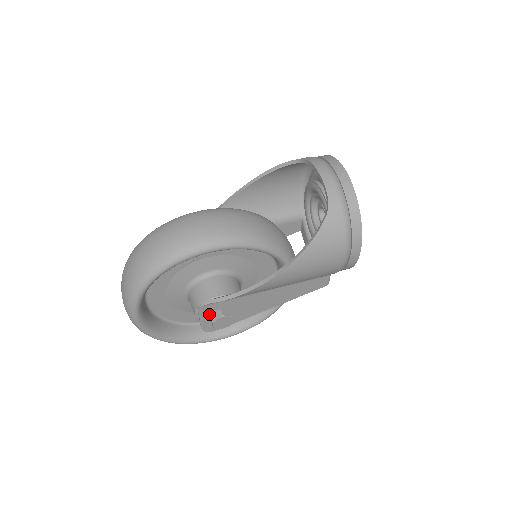
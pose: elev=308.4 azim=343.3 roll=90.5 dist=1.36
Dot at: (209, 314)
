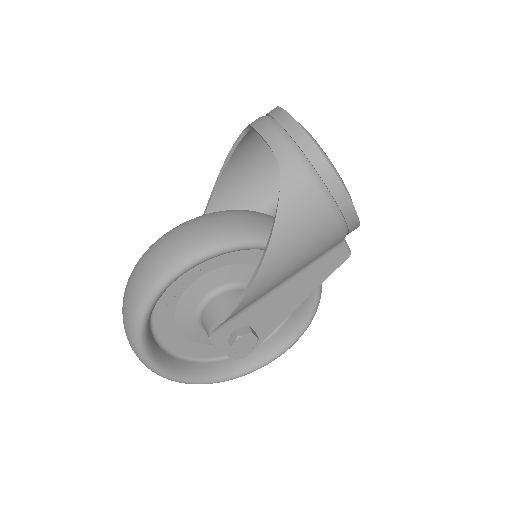
Dot at: (226, 340)
